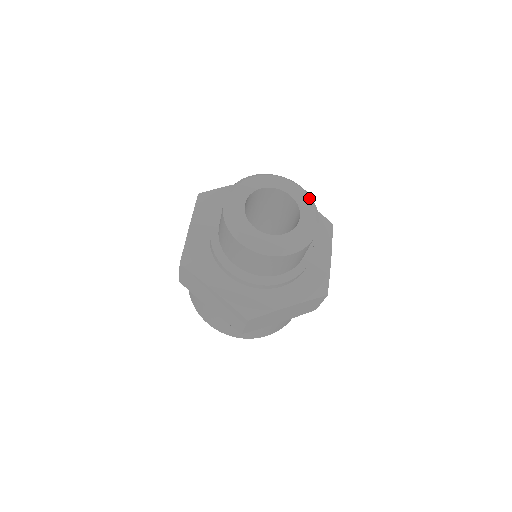
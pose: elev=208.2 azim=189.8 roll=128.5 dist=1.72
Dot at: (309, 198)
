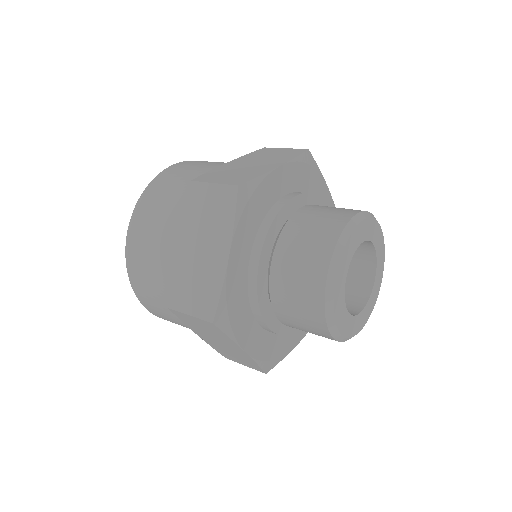
Dot at: (371, 220)
